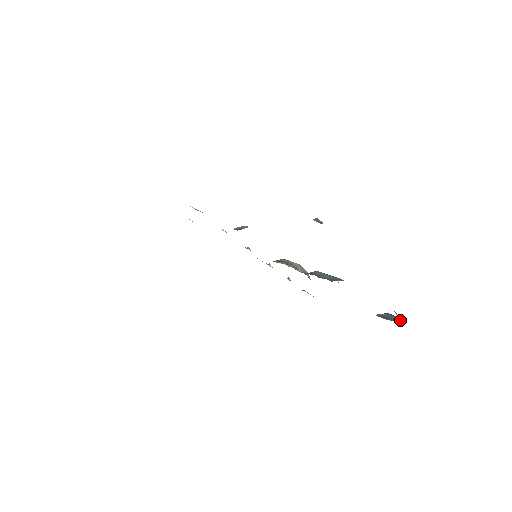
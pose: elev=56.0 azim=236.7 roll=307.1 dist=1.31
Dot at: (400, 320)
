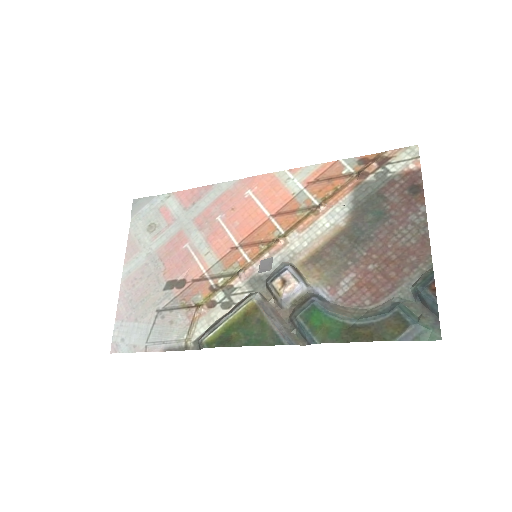
Dot at: (436, 309)
